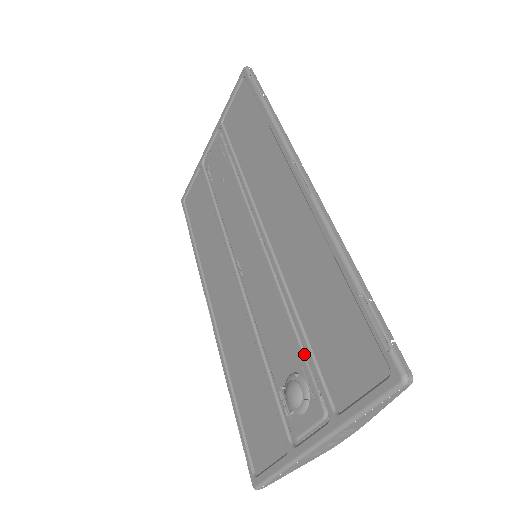
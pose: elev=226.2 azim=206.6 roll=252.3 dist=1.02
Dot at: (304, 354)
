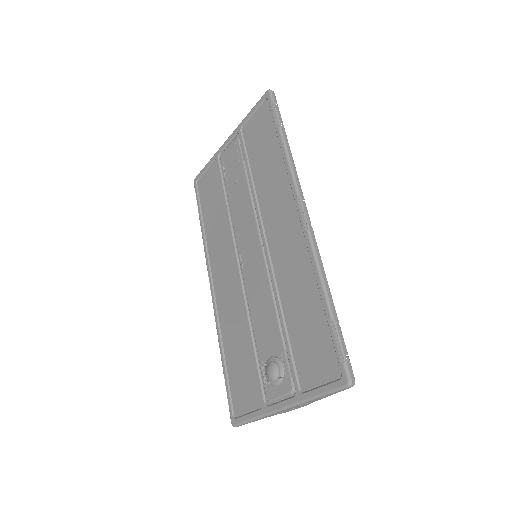
Dot at: (284, 345)
